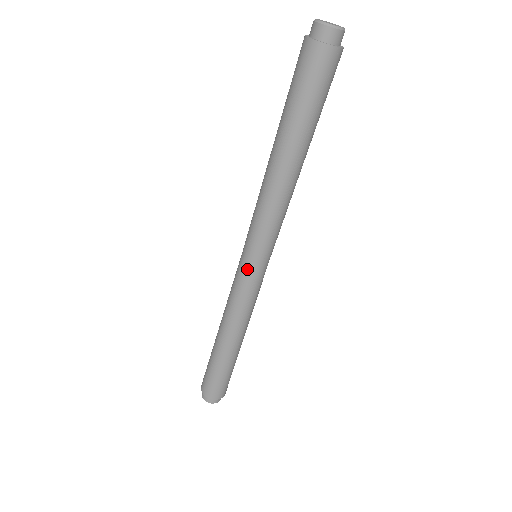
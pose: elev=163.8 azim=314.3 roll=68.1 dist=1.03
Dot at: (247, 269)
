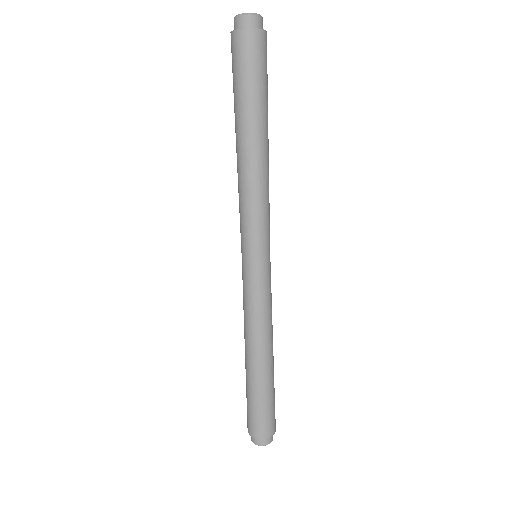
Dot at: (242, 266)
